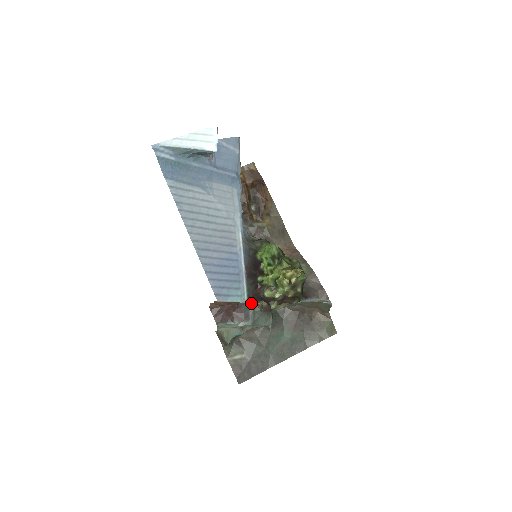
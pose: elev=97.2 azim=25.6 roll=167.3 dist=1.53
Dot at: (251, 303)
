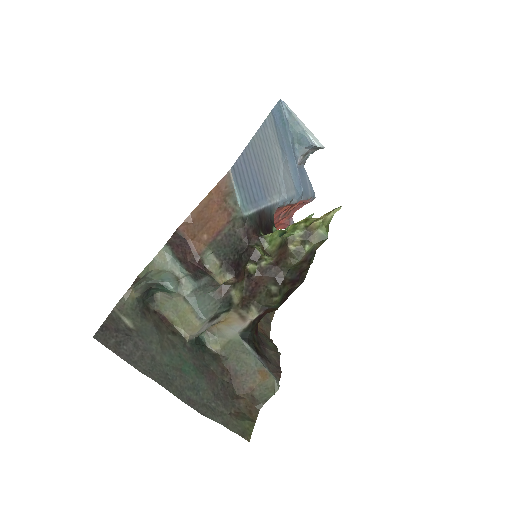
Dot at: (212, 276)
